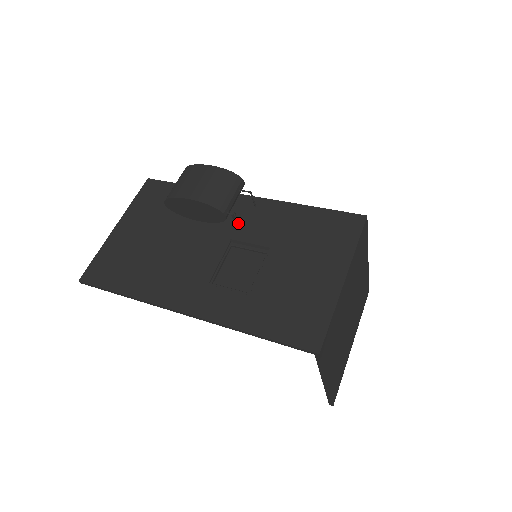
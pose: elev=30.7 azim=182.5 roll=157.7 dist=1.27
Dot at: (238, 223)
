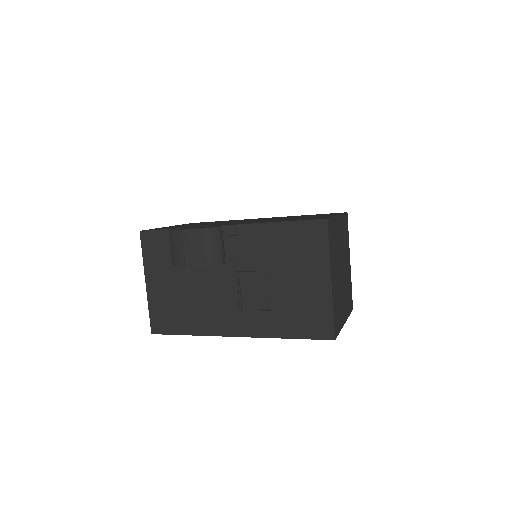
Dot at: (234, 254)
